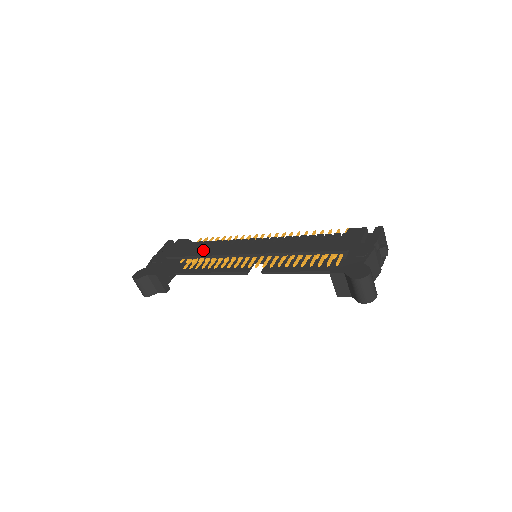
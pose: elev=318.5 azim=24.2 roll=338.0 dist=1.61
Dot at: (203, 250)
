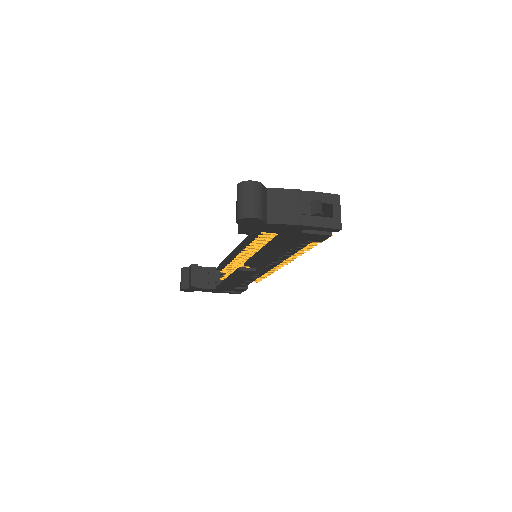
Dot at: occluded
